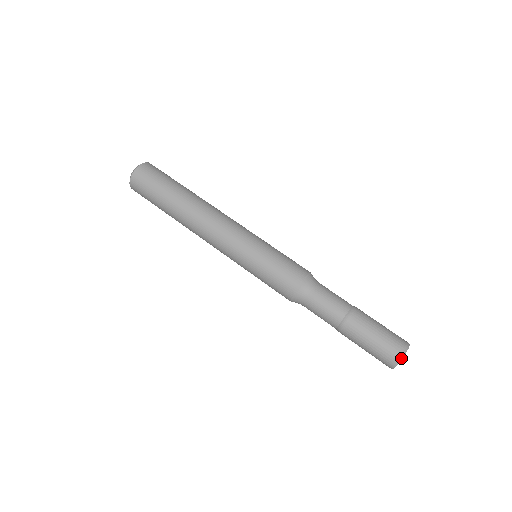
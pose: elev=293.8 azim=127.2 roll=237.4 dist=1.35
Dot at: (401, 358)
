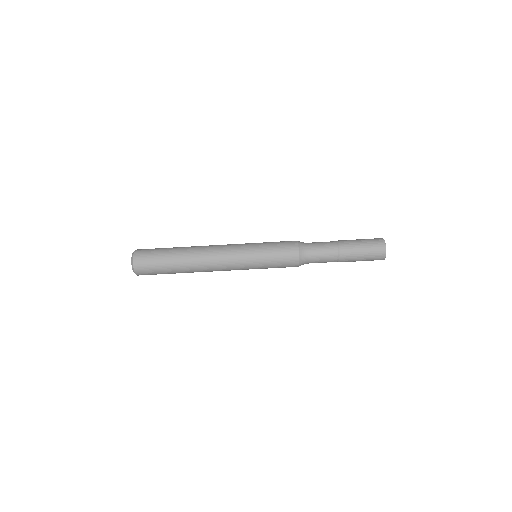
Dot at: (385, 255)
